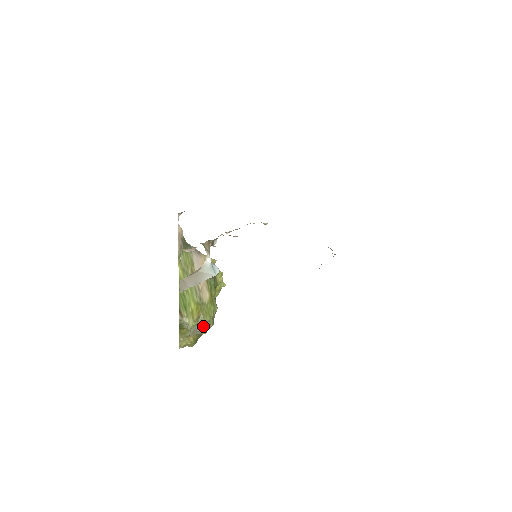
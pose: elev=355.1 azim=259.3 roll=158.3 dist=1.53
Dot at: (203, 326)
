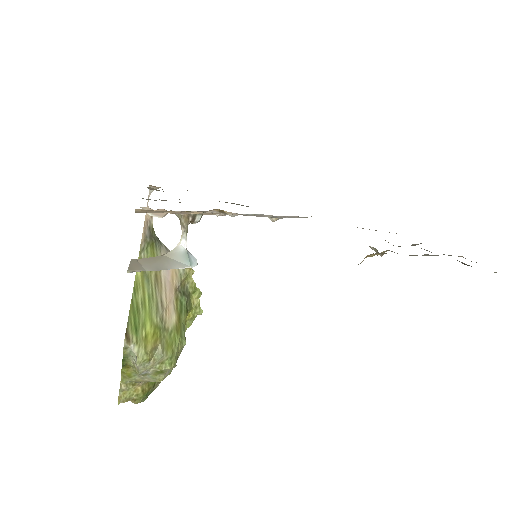
Dot at: (159, 365)
